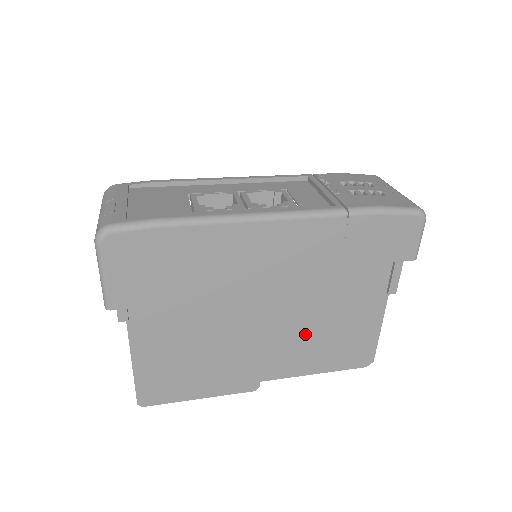
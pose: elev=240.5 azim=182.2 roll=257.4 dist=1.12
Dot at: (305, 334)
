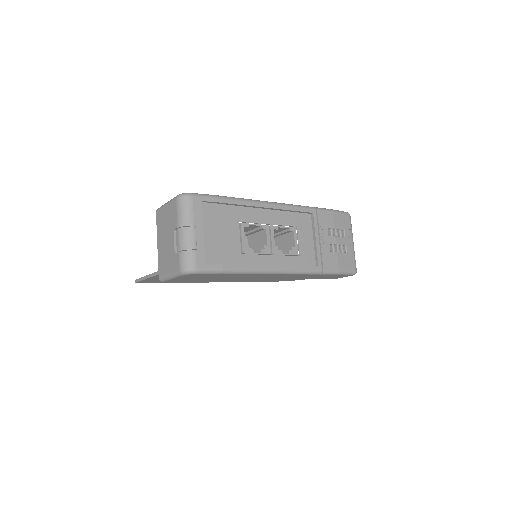
Dot at: occluded
